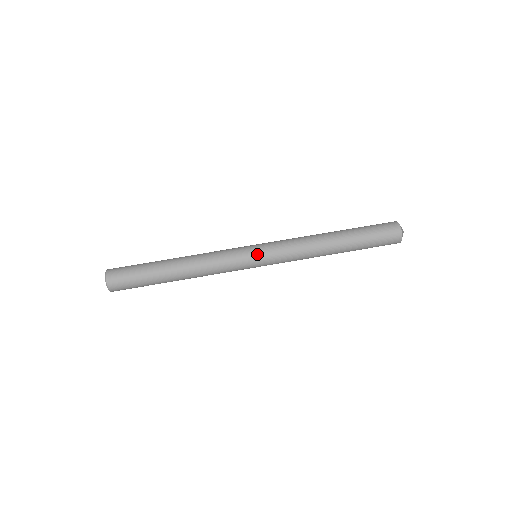
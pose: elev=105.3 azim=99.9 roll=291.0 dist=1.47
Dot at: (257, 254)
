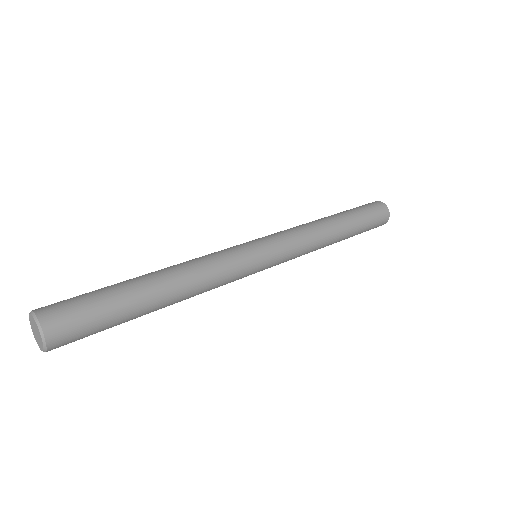
Dot at: (266, 252)
